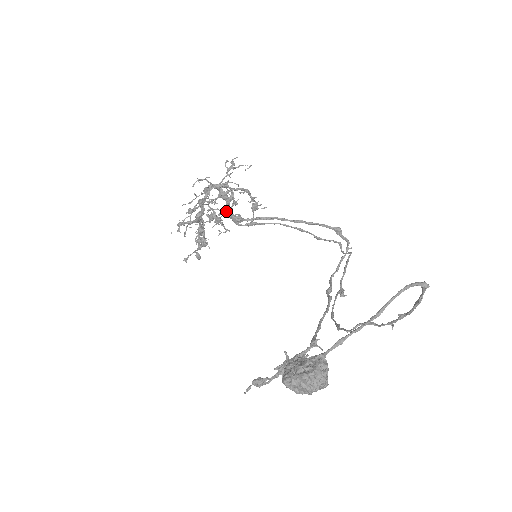
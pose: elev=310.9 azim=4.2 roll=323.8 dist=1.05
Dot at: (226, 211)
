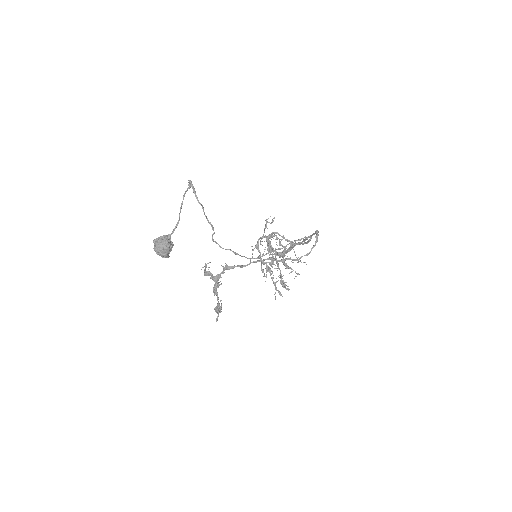
Dot at: occluded
